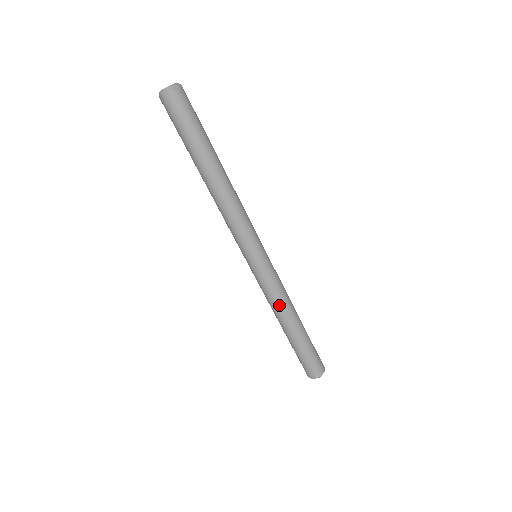
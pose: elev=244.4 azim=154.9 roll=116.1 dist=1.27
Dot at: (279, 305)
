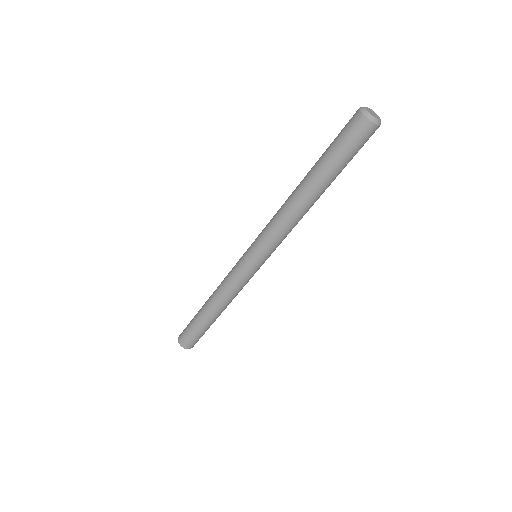
Dot at: (230, 297)
